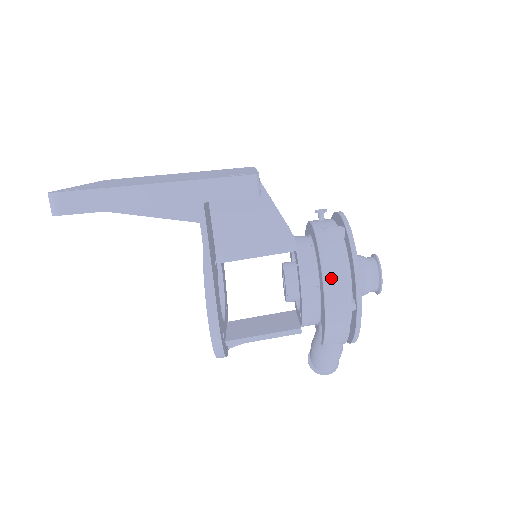
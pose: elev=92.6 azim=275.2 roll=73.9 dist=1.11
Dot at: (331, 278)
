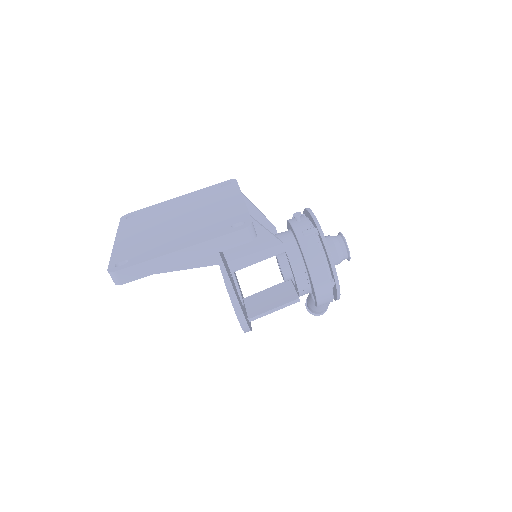
Dot at: (315, 271)
